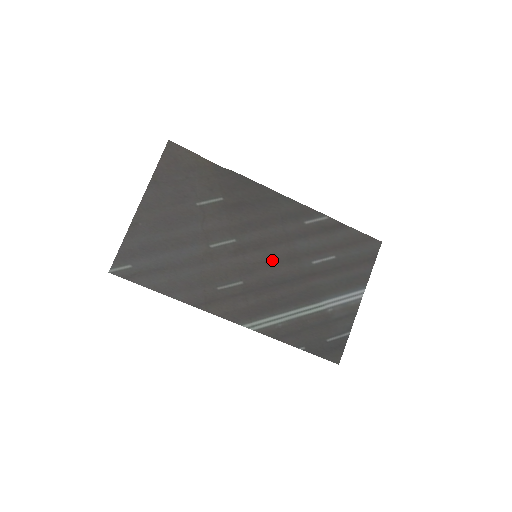
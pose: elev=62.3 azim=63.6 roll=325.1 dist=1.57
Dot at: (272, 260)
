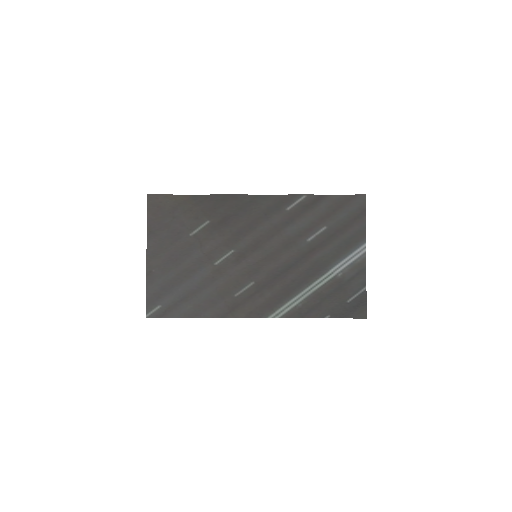
Dot at: (271, 253)
